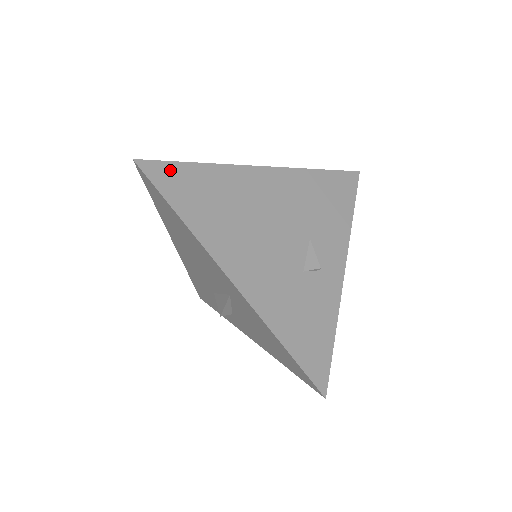
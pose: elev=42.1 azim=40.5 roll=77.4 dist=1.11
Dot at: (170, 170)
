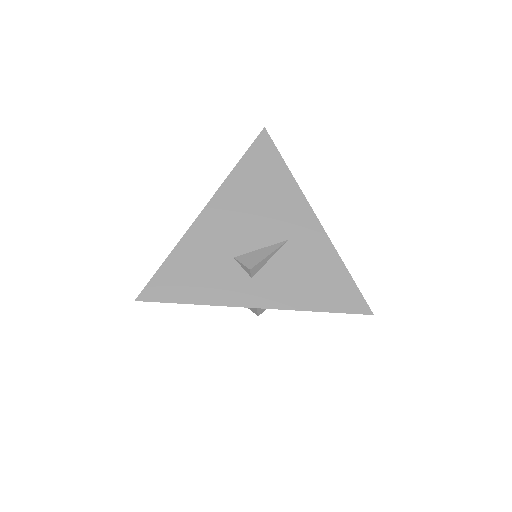
Dot at: occluded
